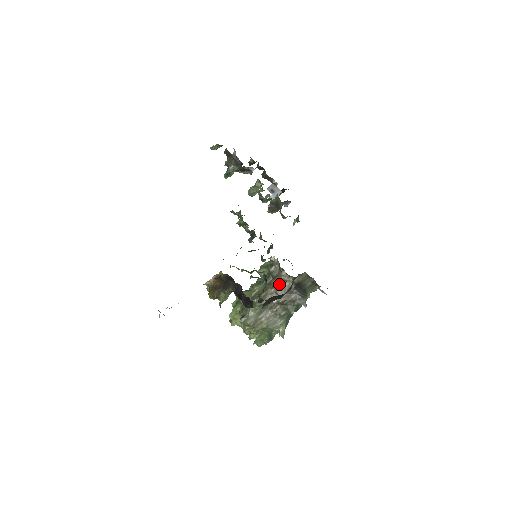
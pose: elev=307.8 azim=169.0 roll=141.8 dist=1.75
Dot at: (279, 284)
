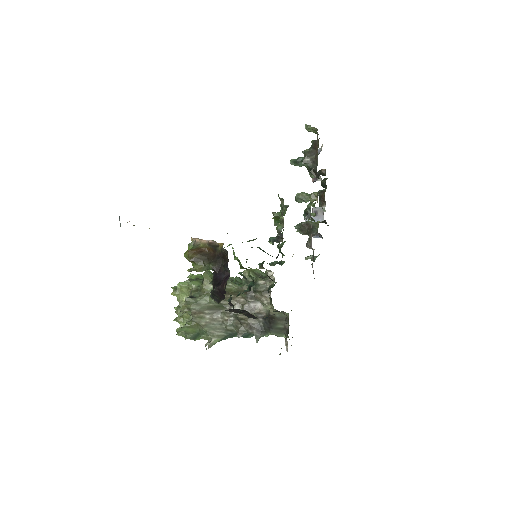
Dot at: (254, 300)
